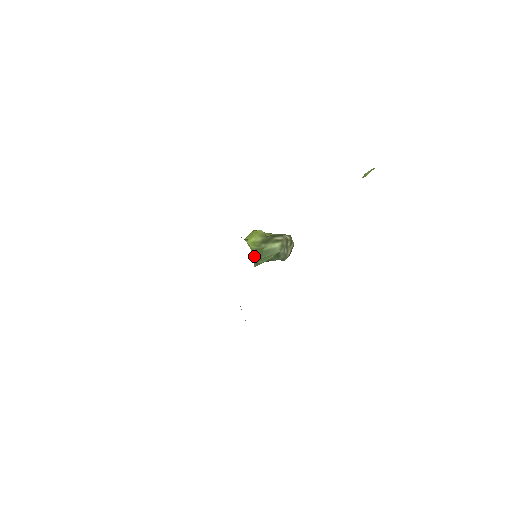
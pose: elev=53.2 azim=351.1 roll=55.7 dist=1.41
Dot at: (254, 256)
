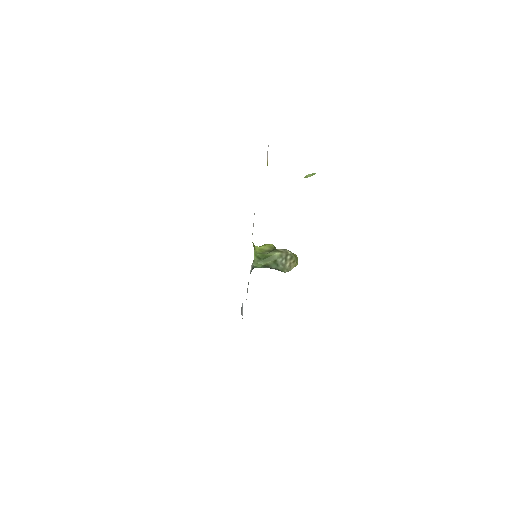
Dot at: (255, 256)
